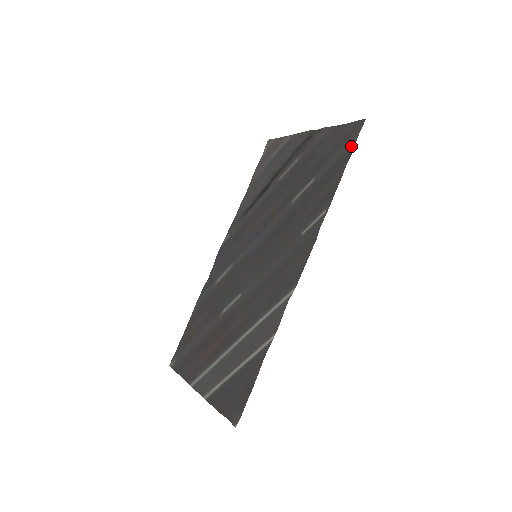
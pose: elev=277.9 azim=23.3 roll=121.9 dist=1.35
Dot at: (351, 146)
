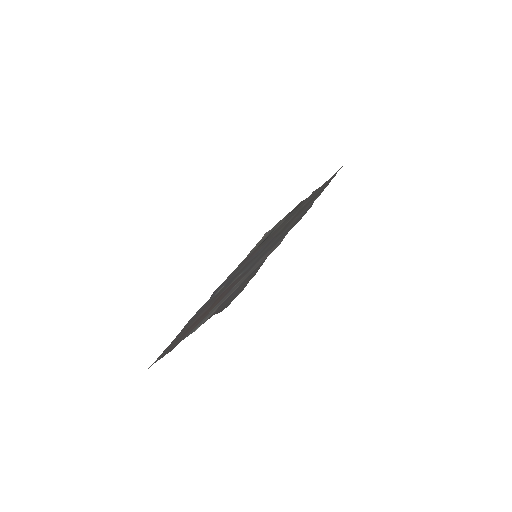
Dot at: (334, 175)
